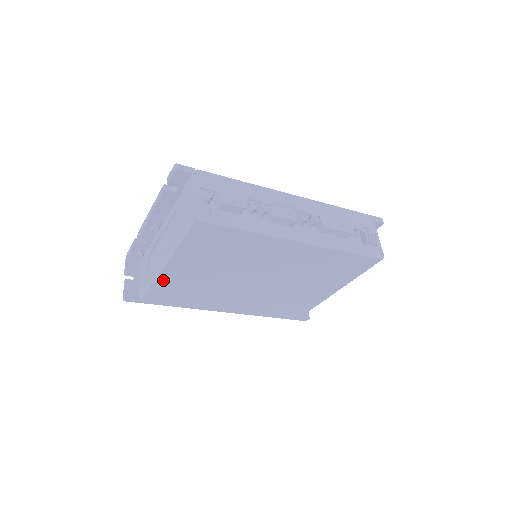
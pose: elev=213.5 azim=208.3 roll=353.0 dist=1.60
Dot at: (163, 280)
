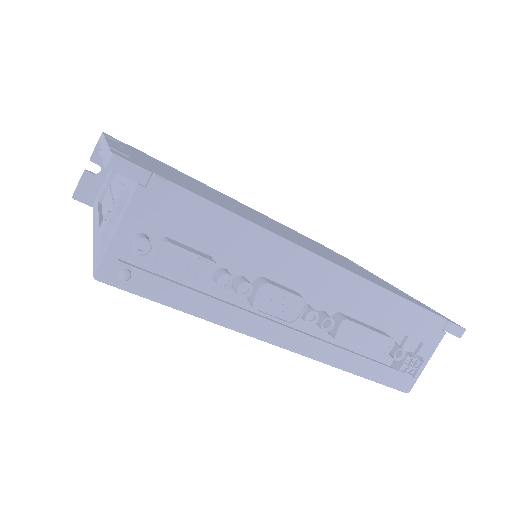
Dot at: occluded
